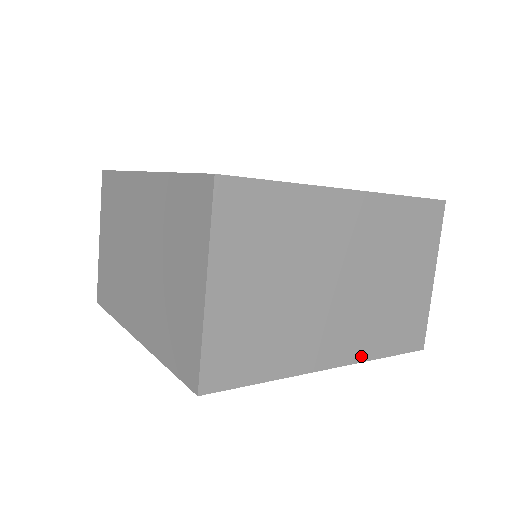
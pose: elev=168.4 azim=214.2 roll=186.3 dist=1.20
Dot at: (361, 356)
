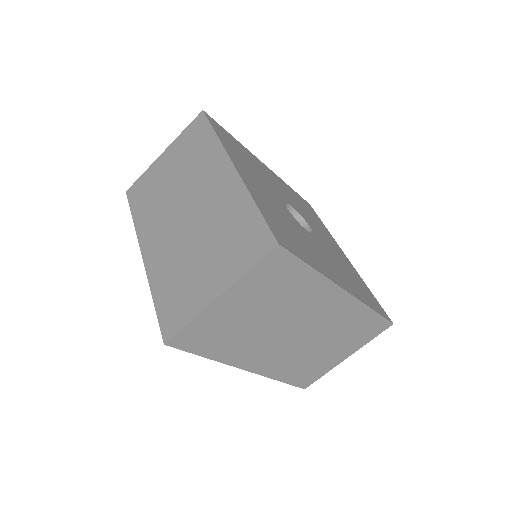
Dot at: (268, 373)
